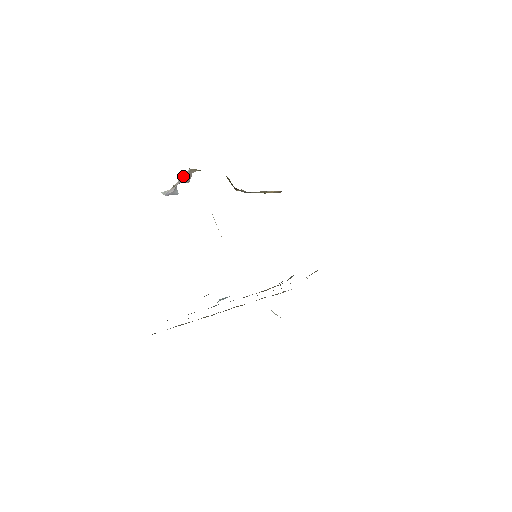
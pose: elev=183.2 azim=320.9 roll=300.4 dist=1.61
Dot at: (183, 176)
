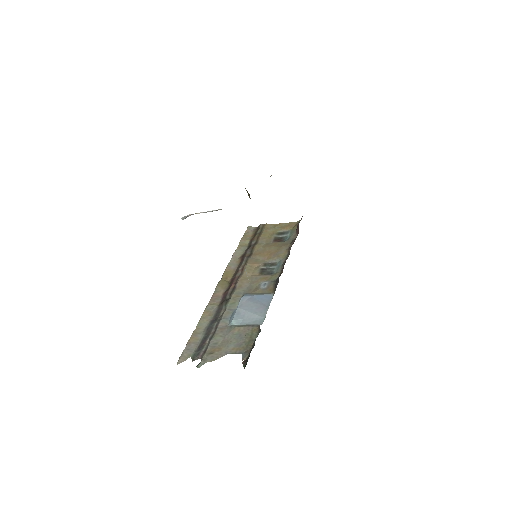
Dot at: (211, 211)
